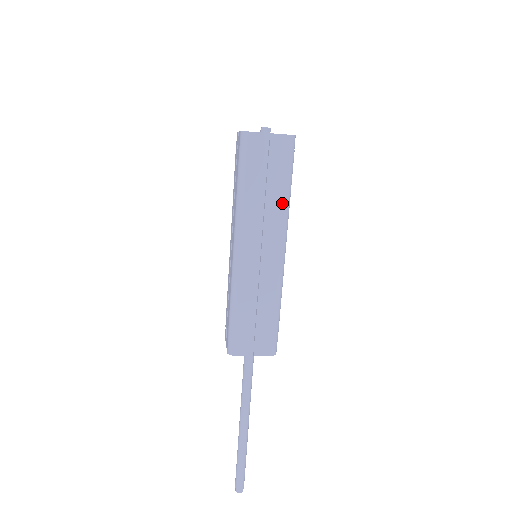
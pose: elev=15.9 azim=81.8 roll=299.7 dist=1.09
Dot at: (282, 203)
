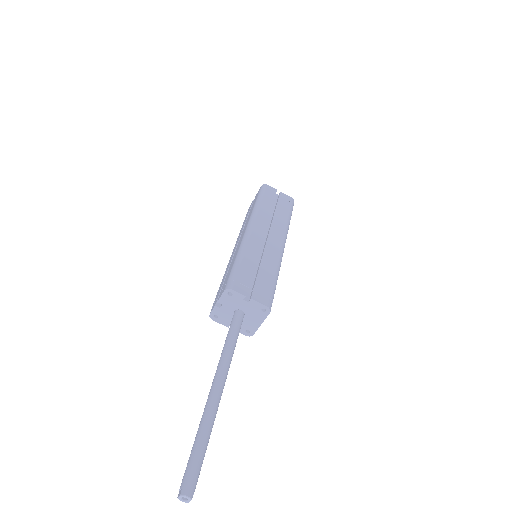
Dot at: (285, 221)
